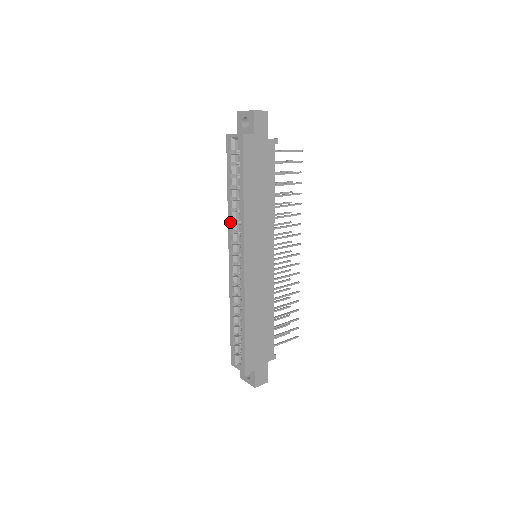
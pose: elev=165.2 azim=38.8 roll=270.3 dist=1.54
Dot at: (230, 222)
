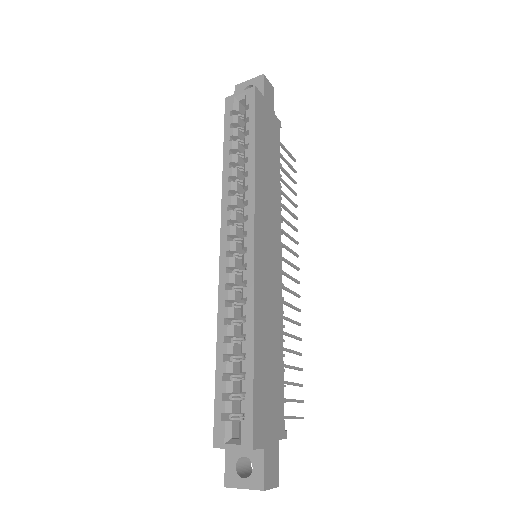
Dot at: (226, 195)
